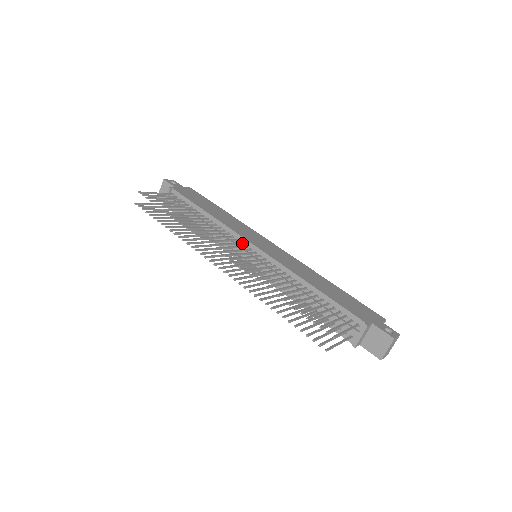
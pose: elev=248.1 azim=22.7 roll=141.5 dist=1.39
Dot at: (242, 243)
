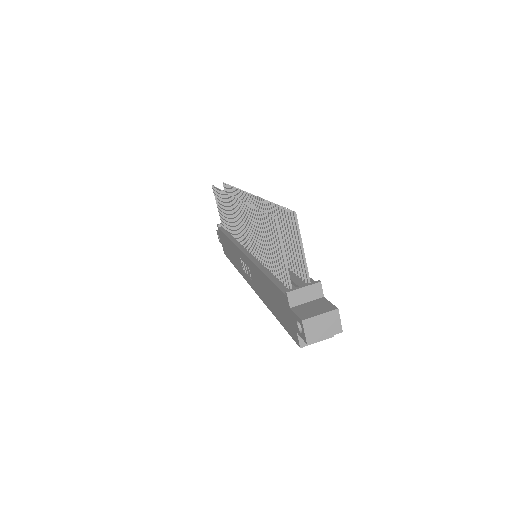
Dot at: occluded
